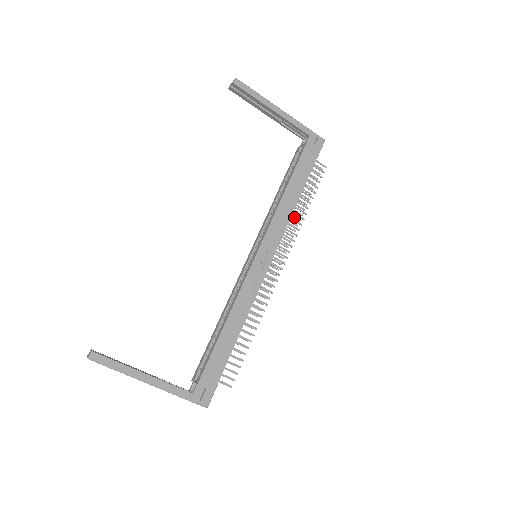
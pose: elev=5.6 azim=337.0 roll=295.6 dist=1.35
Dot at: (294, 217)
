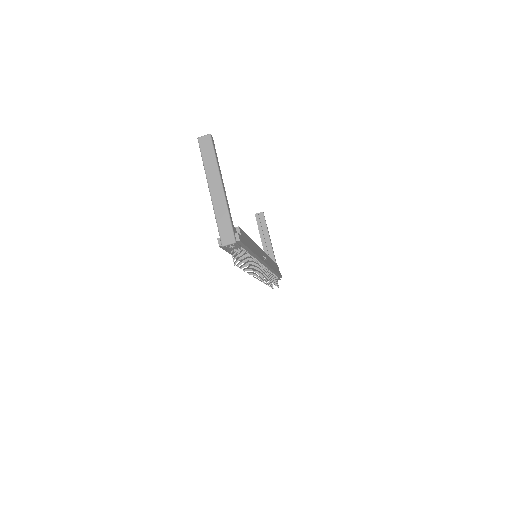
Dot at: (265, 279)
